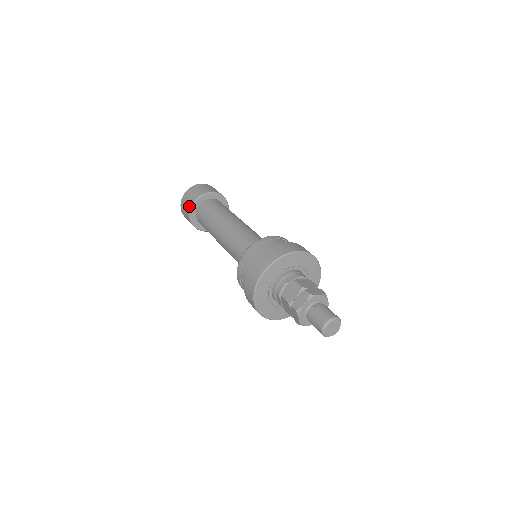
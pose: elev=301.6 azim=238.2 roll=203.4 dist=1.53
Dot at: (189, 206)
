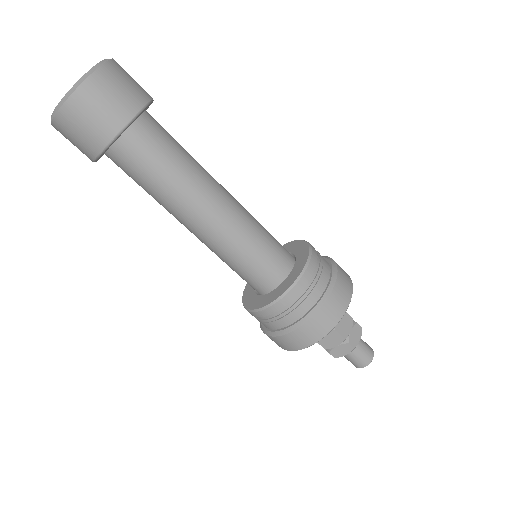
Dot at: (92, 150)
